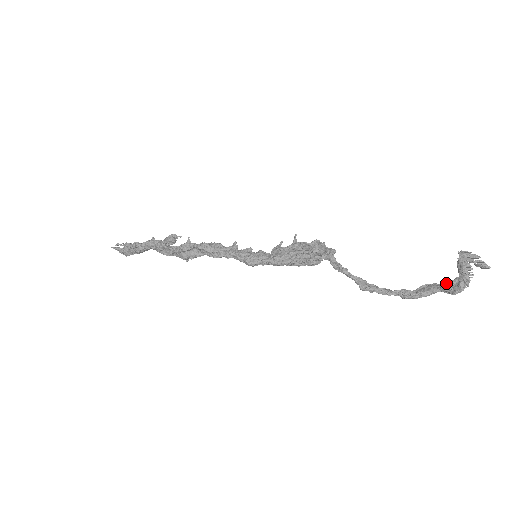
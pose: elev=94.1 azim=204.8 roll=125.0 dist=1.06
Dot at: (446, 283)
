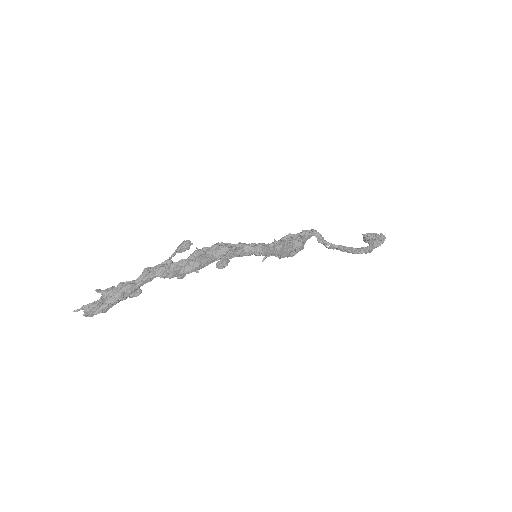
Dot at: (375, 239)
